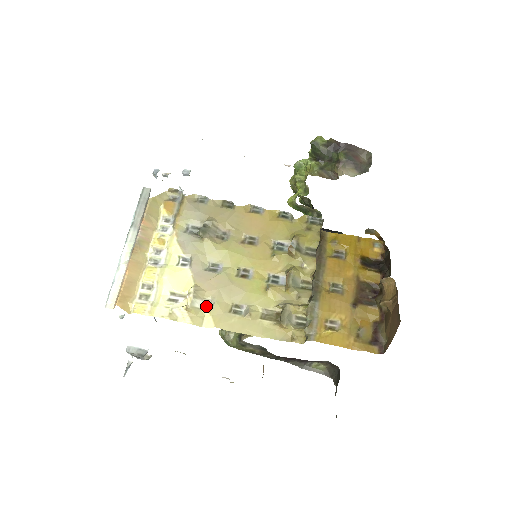
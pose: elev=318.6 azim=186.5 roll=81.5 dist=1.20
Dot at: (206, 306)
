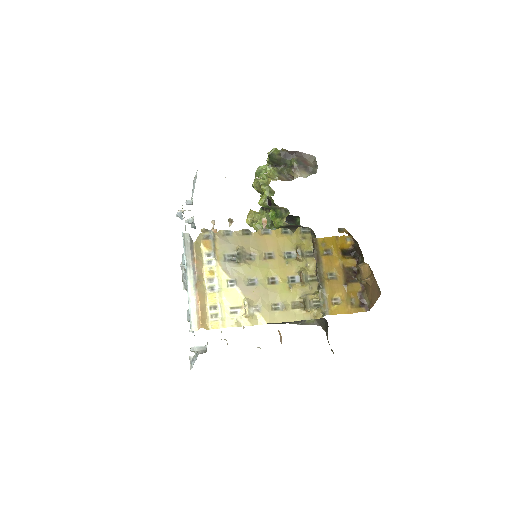
Dot at: (256, 310)
